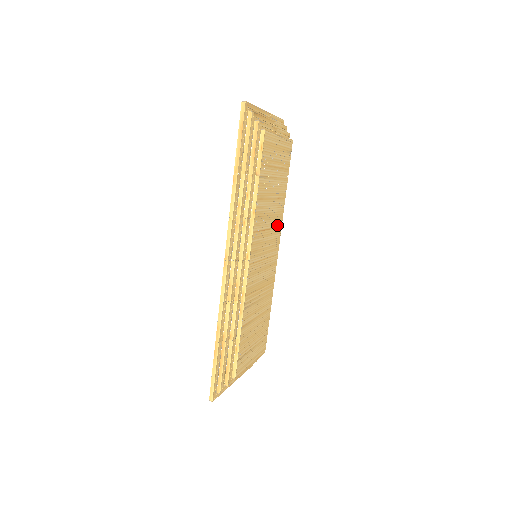
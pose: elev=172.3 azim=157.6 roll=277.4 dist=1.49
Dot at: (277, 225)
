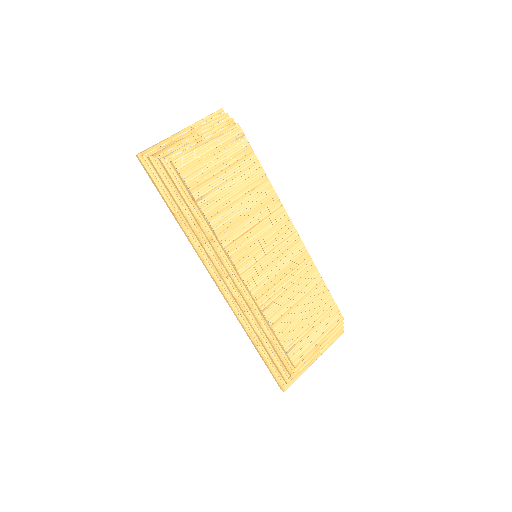
Dot at: (271, 210)
